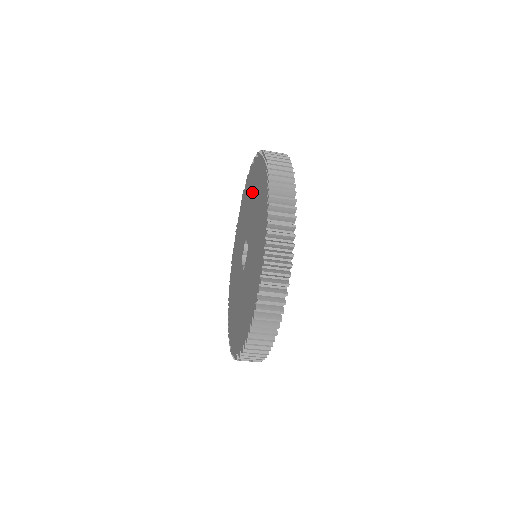
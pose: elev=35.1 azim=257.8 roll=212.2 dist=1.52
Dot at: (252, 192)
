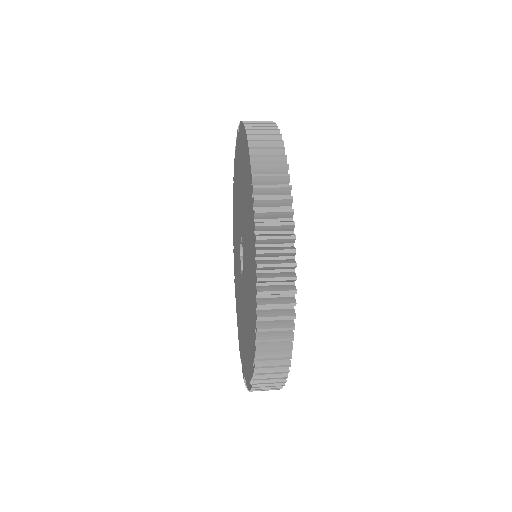
Dot at: (244, 192)
